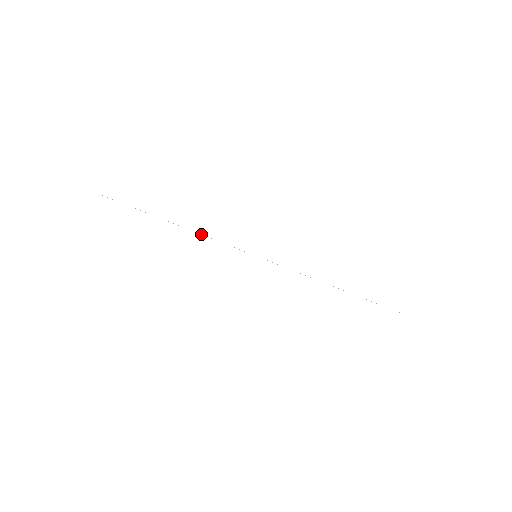
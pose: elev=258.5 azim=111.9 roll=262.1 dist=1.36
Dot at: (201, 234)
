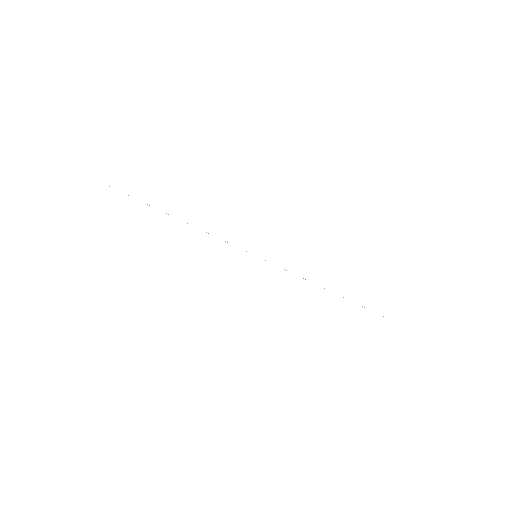
Dot at: occluded
